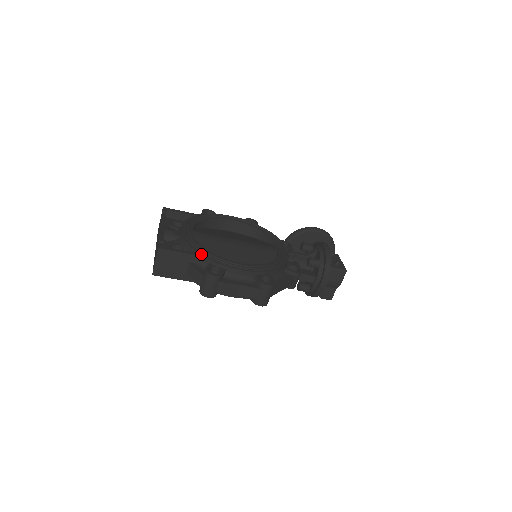
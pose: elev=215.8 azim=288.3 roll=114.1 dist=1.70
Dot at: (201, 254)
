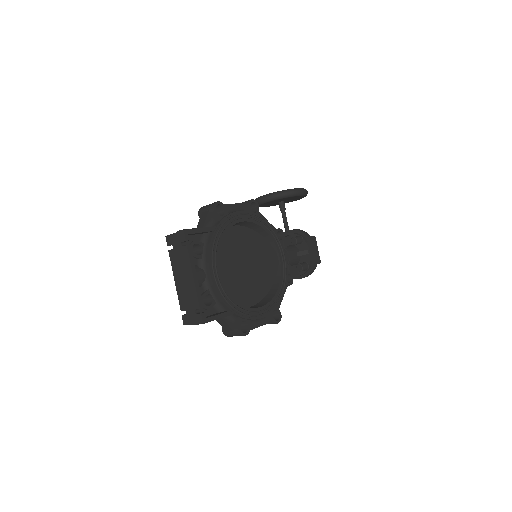
Dot at: (234, 312)
